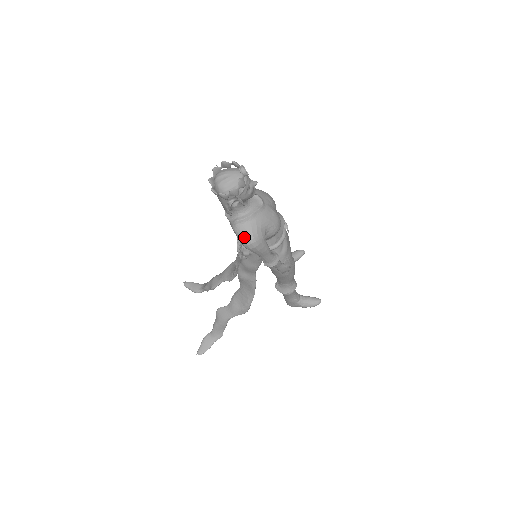
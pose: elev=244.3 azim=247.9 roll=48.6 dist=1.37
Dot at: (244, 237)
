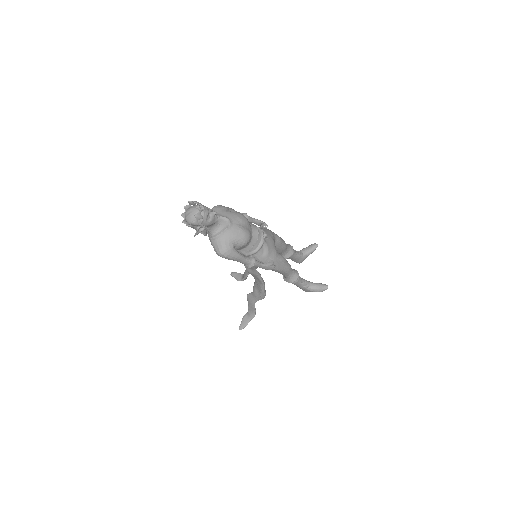
Dot at: (217, 250)
